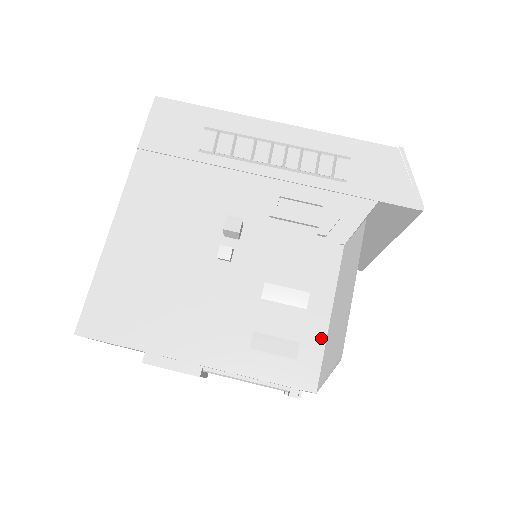
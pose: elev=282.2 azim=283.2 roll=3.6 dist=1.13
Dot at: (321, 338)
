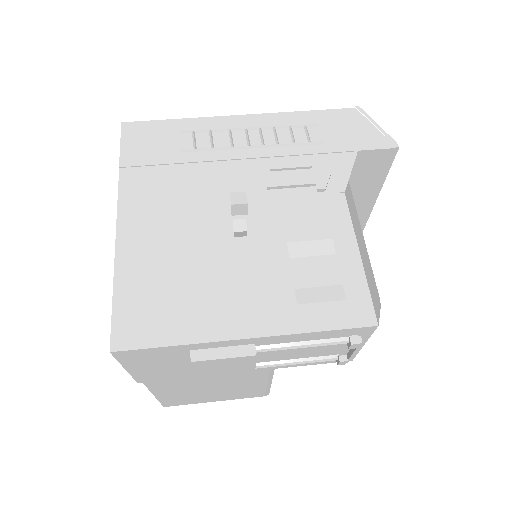
Dot at: (360, 275)
